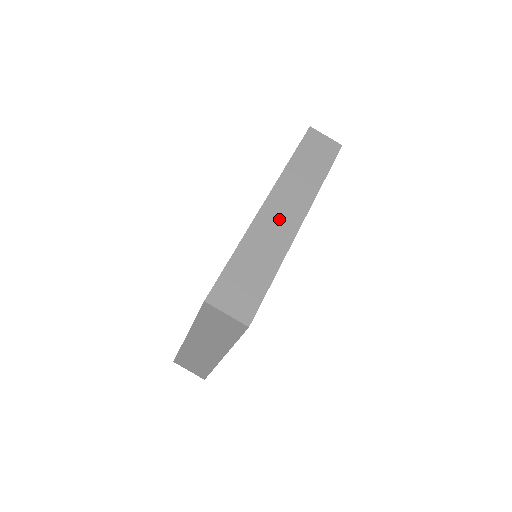
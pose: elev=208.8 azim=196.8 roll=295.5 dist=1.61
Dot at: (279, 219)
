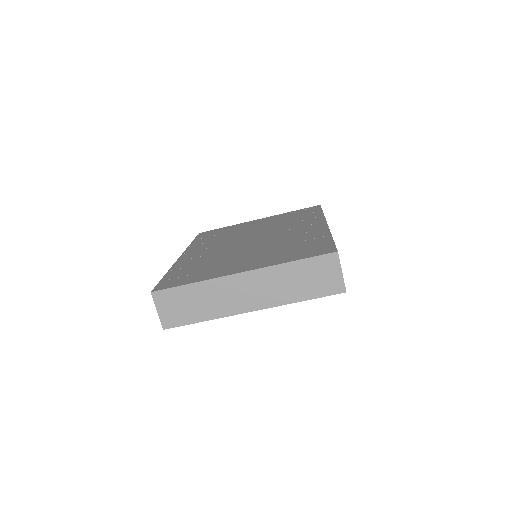
Dot at: occluded
